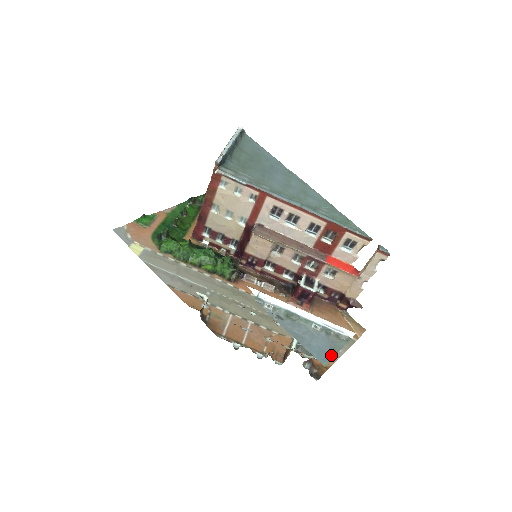
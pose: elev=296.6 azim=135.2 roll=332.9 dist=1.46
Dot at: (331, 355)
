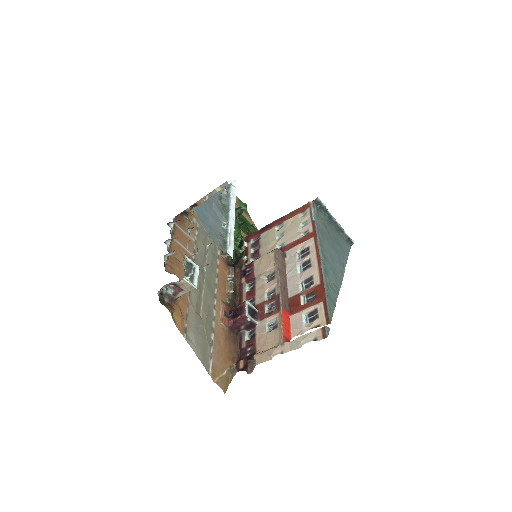
Dot at: (204, 224)
